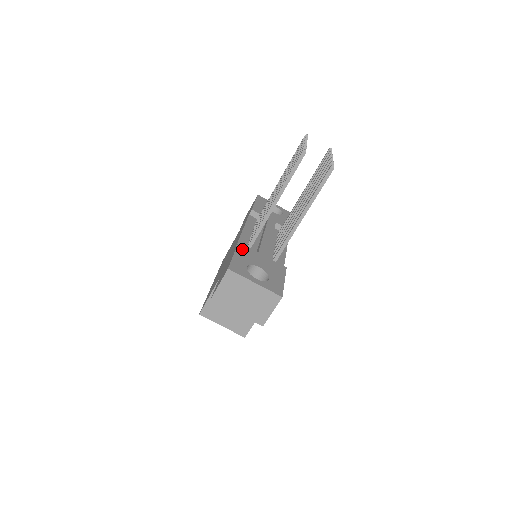
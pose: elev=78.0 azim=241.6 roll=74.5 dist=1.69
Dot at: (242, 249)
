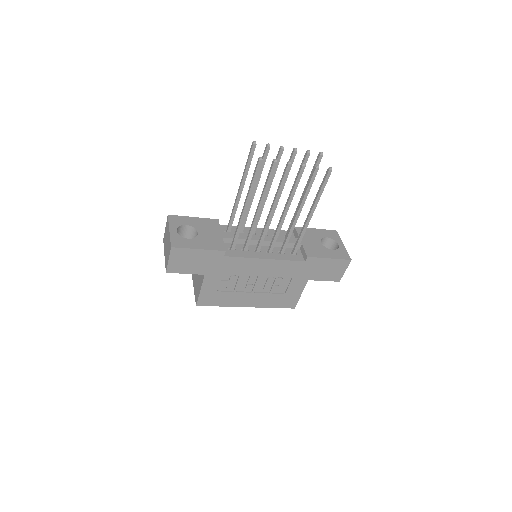
Dot at: (210, 221)
